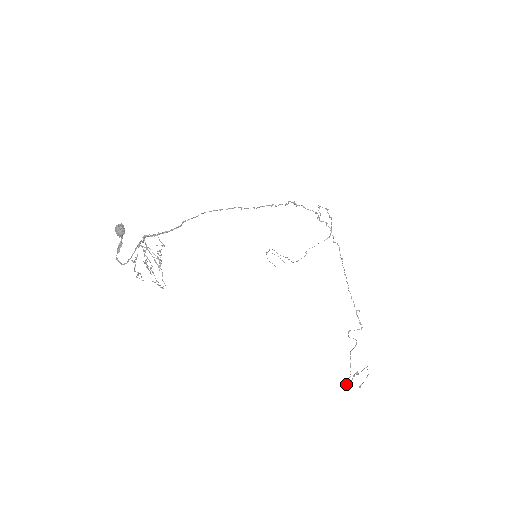
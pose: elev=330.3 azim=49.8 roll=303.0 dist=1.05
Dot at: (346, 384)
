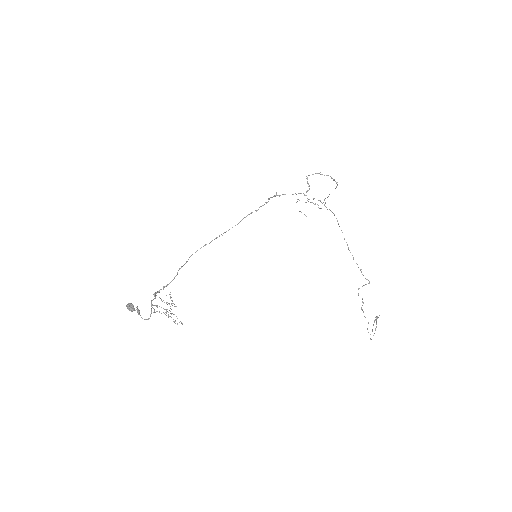
Dot at: occluded
